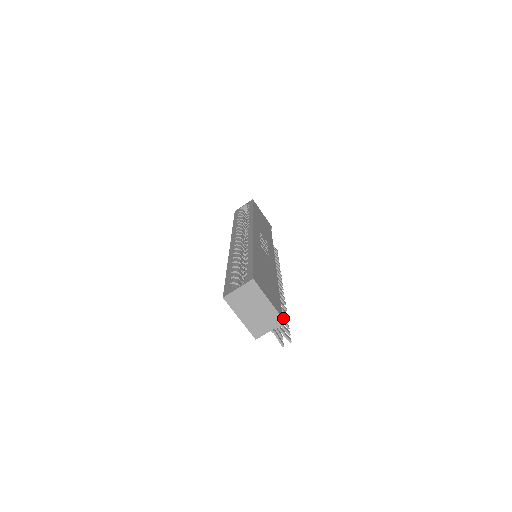
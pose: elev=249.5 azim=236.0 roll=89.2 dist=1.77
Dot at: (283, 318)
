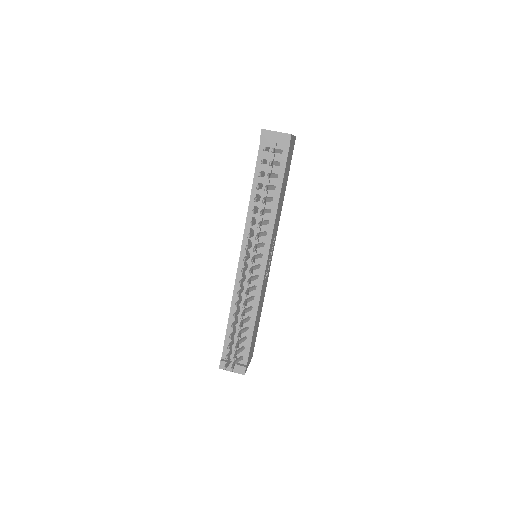
Dot at: (291, 137)
